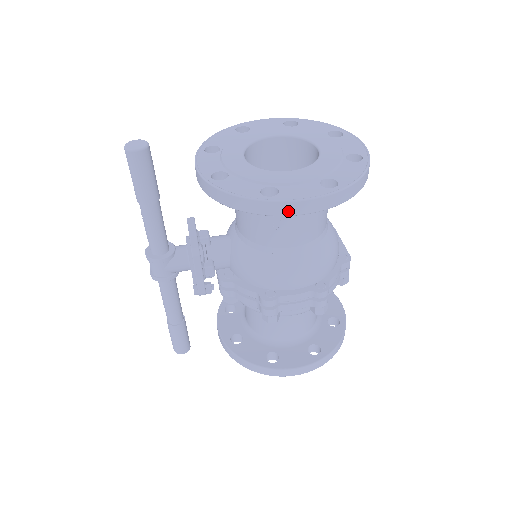
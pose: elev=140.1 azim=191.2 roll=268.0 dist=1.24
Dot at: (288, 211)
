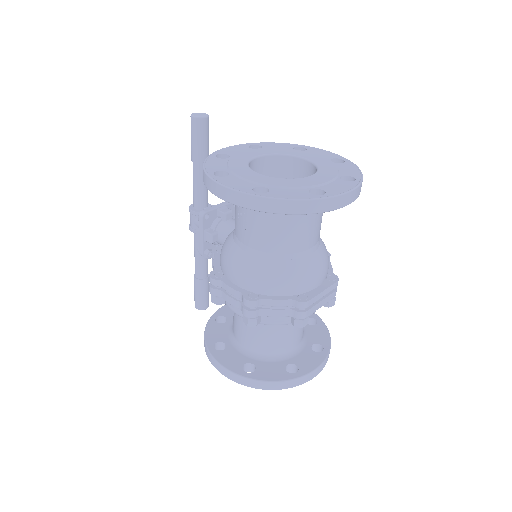
Dot at: (216, 191)
